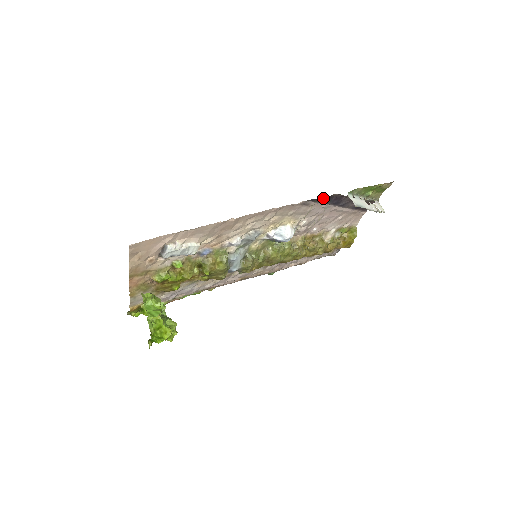
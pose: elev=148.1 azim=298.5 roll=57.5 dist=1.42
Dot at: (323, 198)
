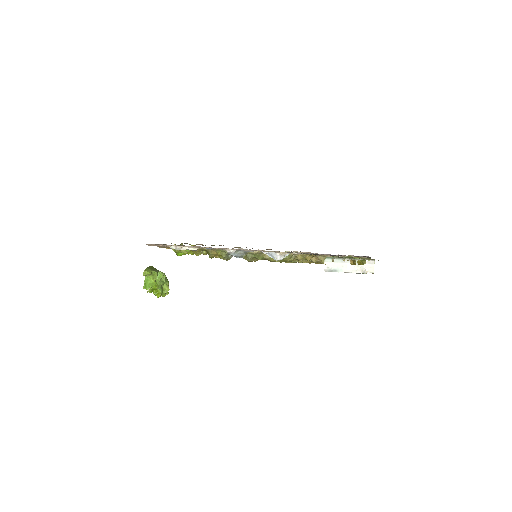
Dot at: occluded
